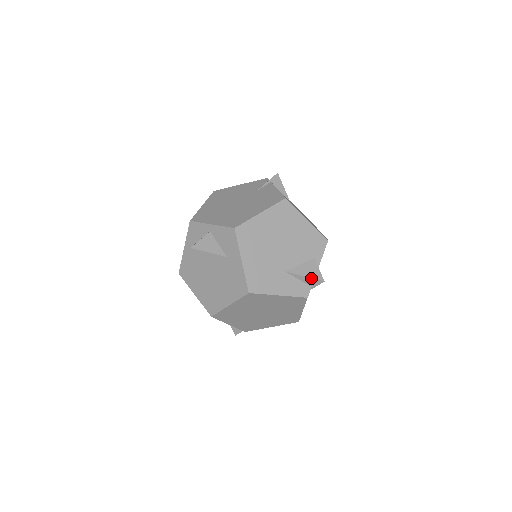
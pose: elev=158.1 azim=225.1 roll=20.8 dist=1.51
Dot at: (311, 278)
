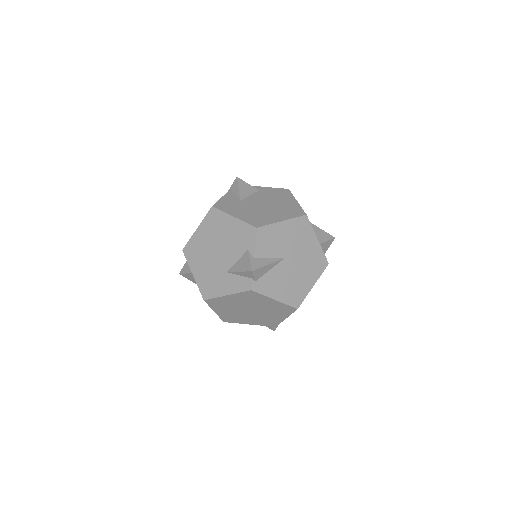
Dot at: (243, 272)
